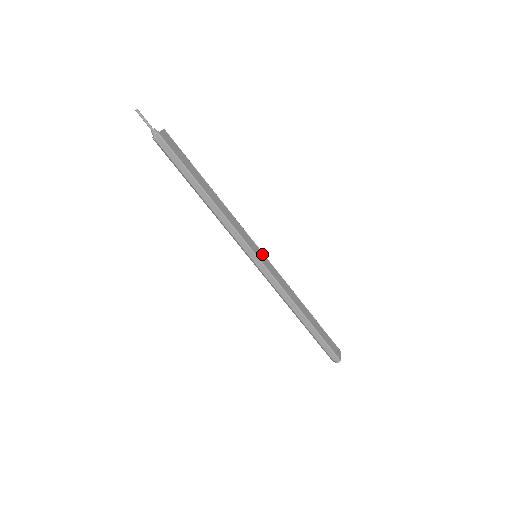
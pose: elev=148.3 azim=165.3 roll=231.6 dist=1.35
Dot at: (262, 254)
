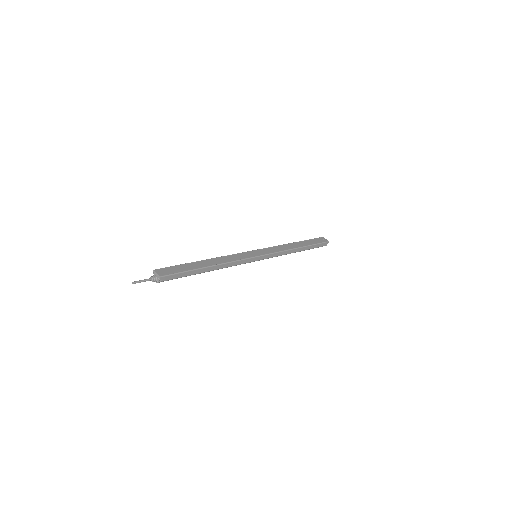
Dot at: (256, 251)
